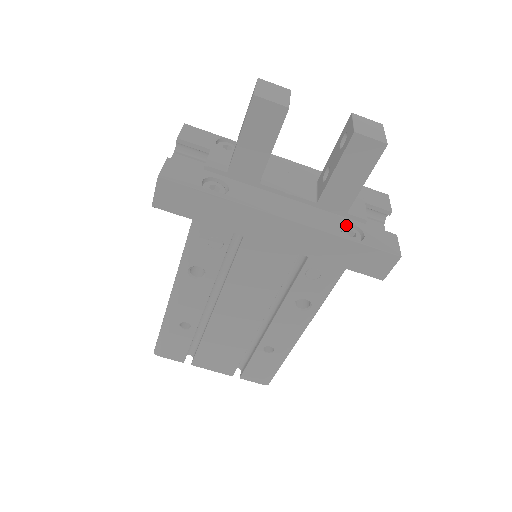
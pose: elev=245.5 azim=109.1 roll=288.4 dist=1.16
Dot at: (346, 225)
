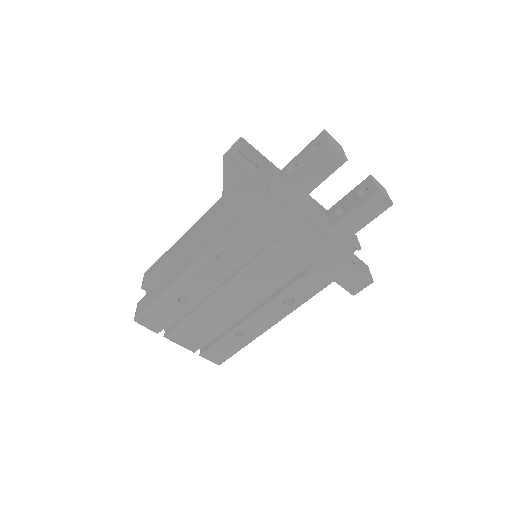
Dot at: (342, 250)
